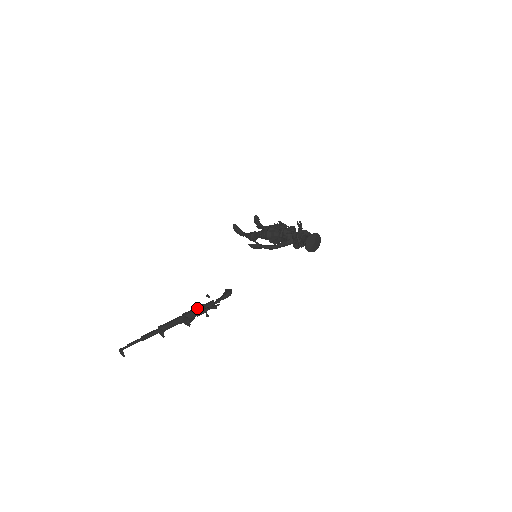
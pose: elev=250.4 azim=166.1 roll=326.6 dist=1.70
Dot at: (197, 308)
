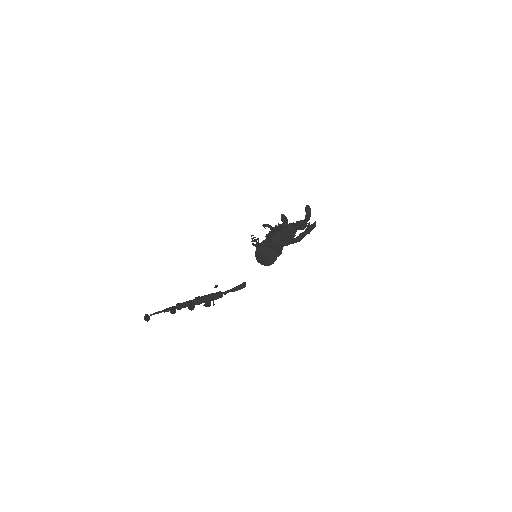
Dot at: (205, 295)
